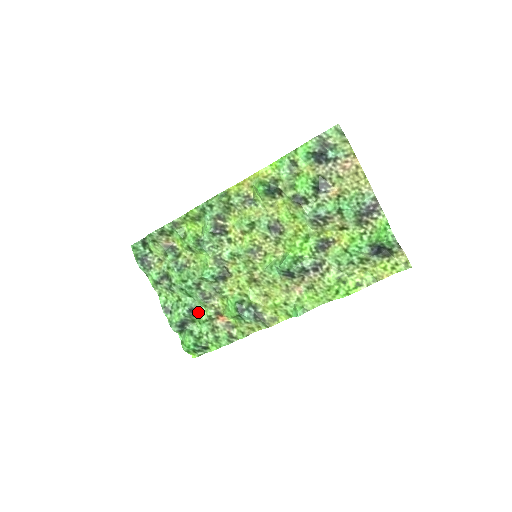
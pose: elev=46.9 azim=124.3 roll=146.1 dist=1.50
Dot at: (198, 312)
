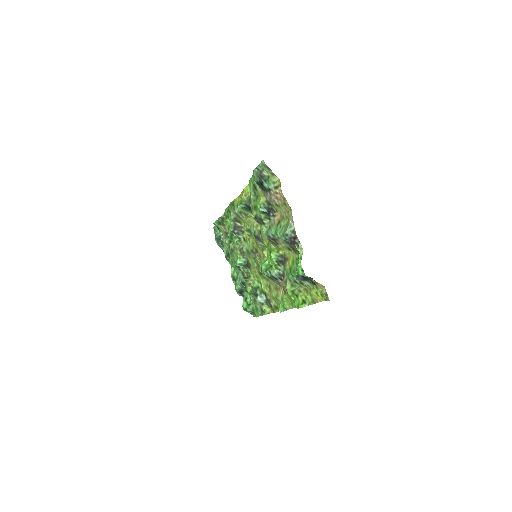
Dot at: (246, 286)
